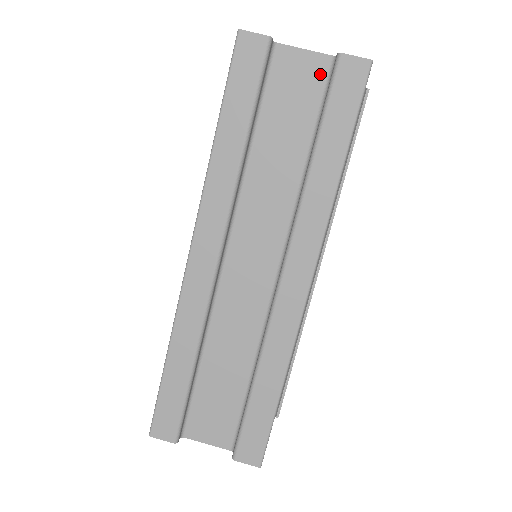
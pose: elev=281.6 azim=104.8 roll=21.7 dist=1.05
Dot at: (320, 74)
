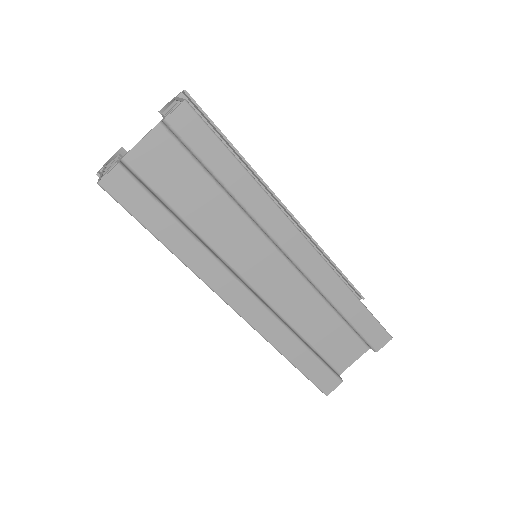
Dot at: (167, 141)
